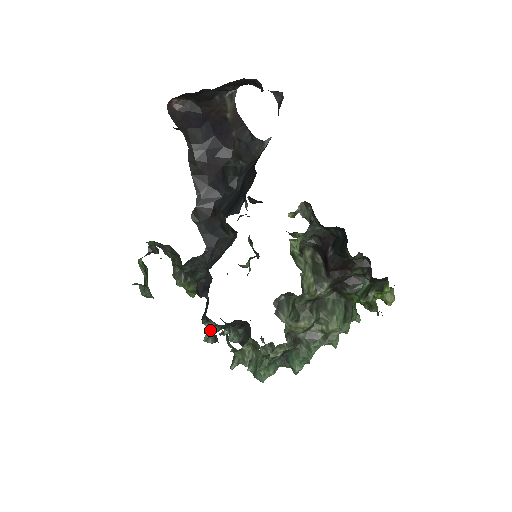
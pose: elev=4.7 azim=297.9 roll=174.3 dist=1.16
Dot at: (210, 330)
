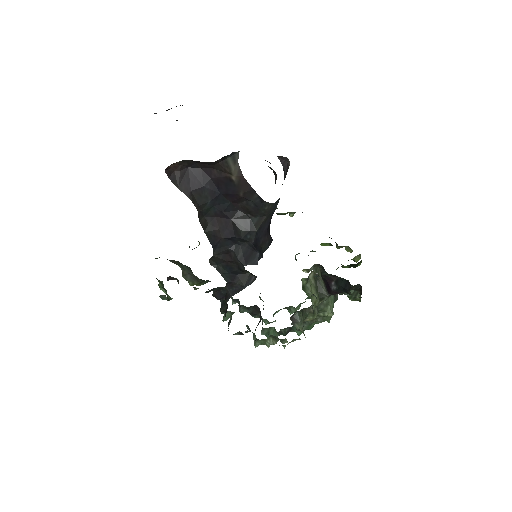
Dot at: (228, 316)
